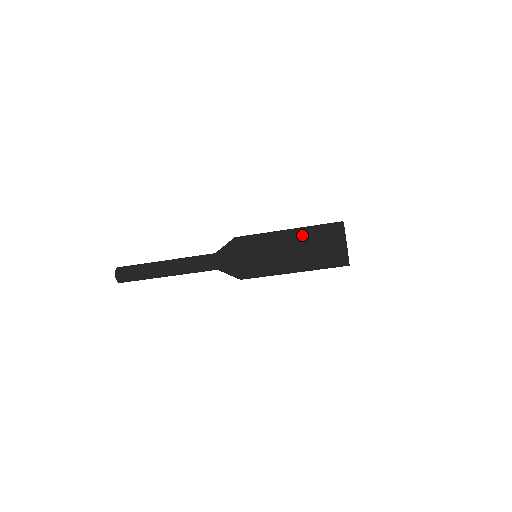
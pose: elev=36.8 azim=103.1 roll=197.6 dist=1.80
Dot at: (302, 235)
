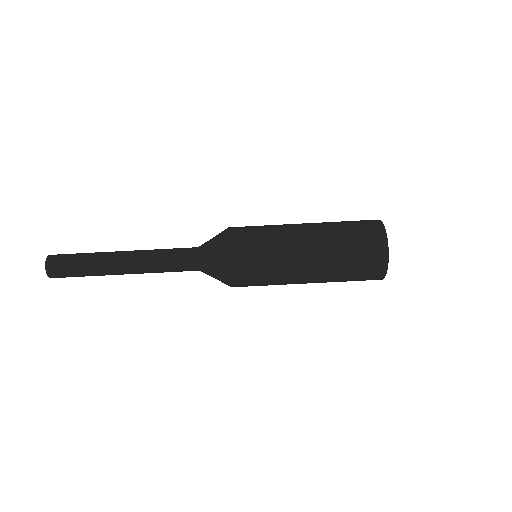
Dot at: (327, 232)
